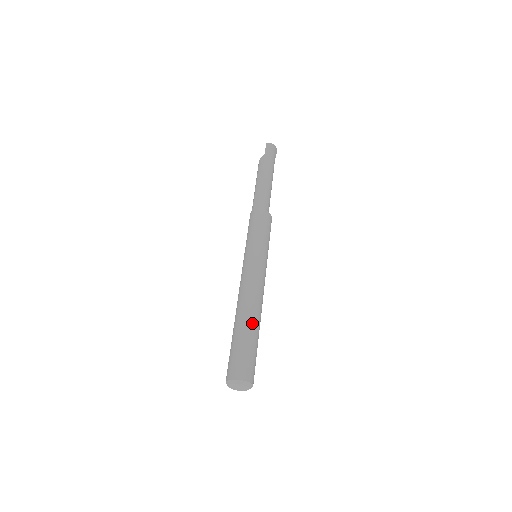
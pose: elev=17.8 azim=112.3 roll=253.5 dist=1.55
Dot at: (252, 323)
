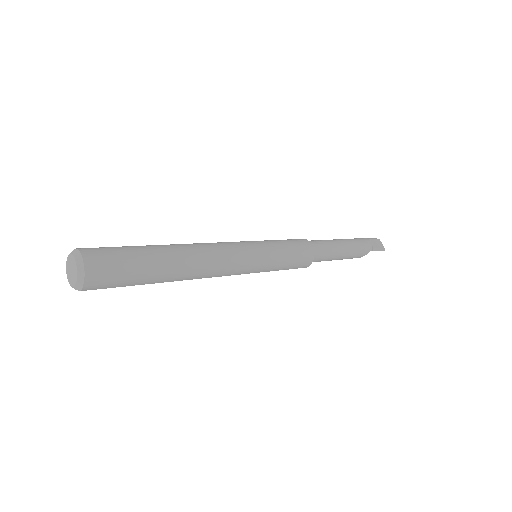
Dot at: occluded
